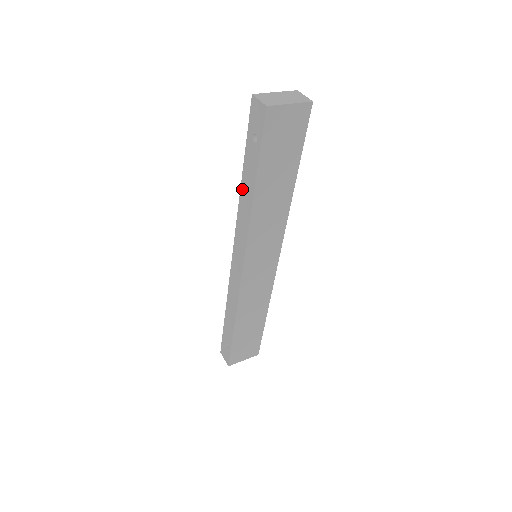
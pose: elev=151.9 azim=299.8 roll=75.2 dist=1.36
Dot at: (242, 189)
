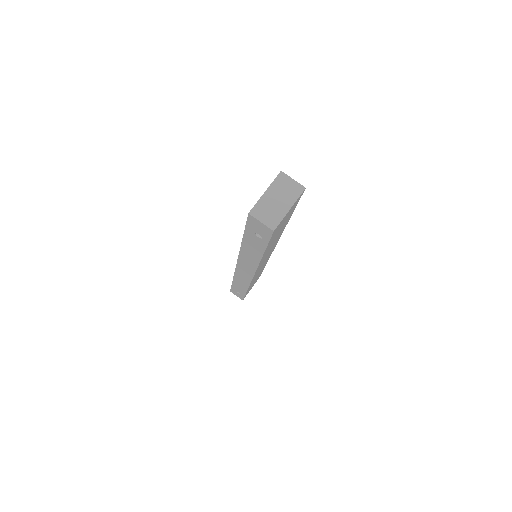
Dot at: (244, 247)
